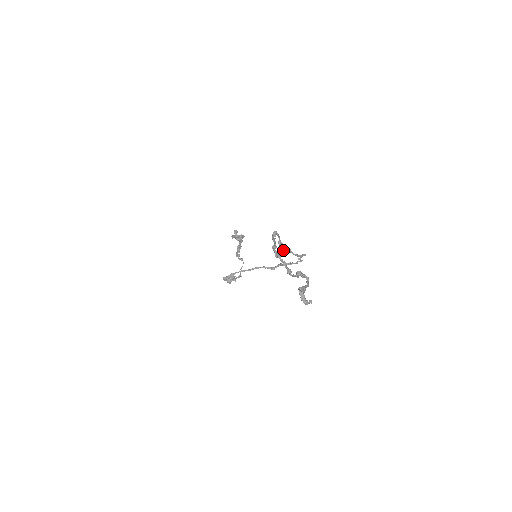
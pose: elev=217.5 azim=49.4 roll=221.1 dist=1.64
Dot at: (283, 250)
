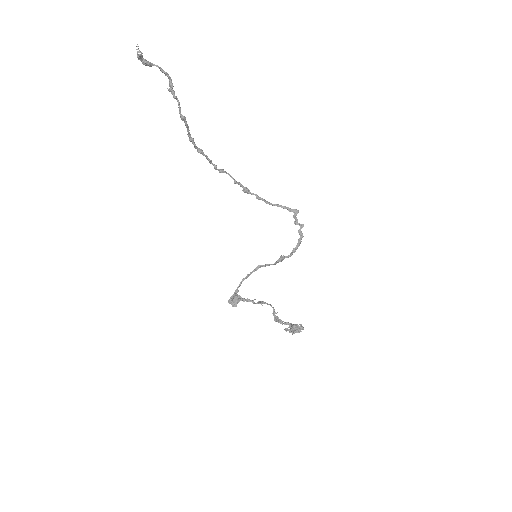
Dot at: (245, 191)
